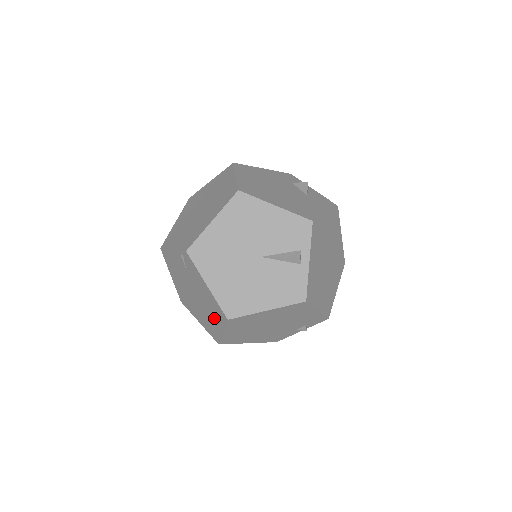
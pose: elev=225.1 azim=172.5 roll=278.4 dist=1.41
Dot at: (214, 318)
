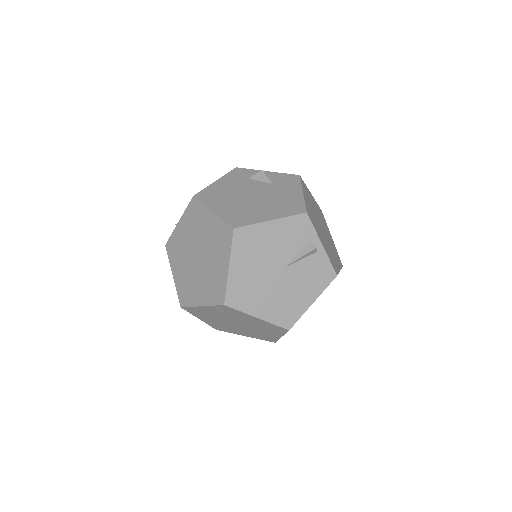
Dot at: (269, 332)
